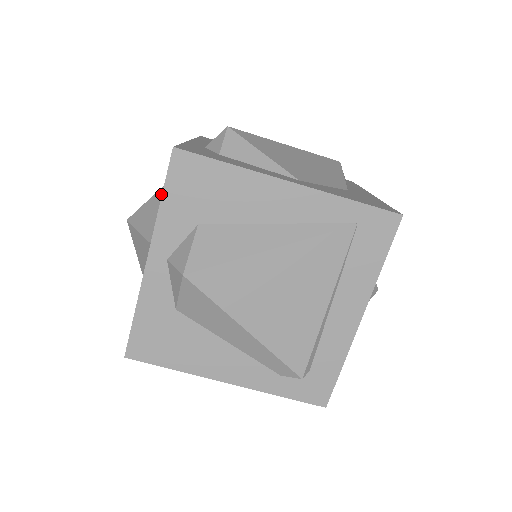
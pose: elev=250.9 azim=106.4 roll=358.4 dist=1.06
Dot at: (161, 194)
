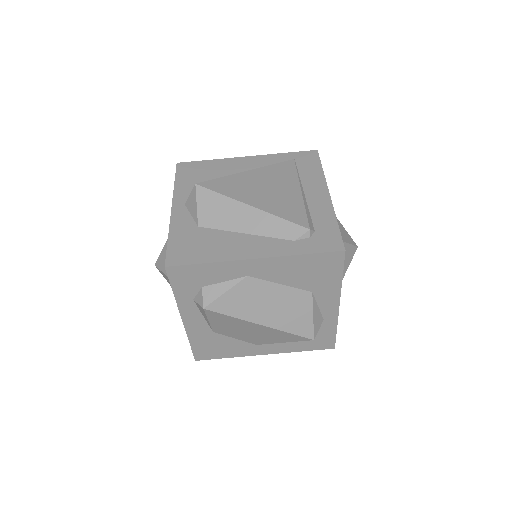
Dot at: occluded
